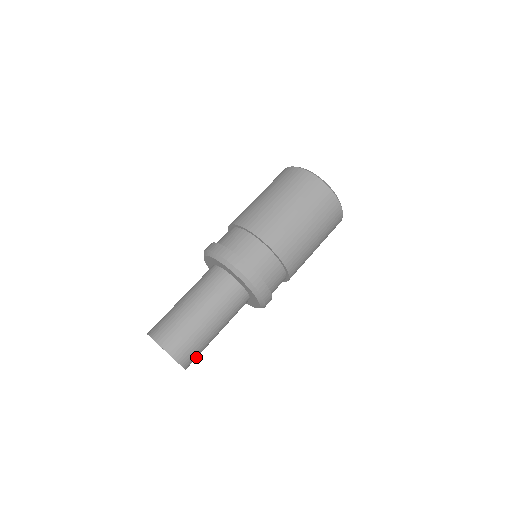
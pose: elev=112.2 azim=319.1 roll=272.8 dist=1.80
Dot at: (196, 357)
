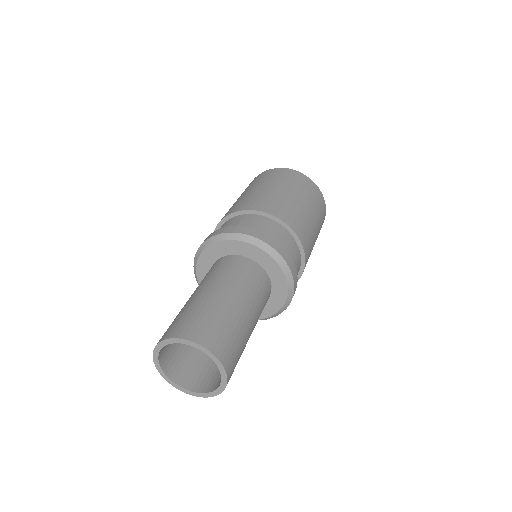
Dot at: (219, 334)
